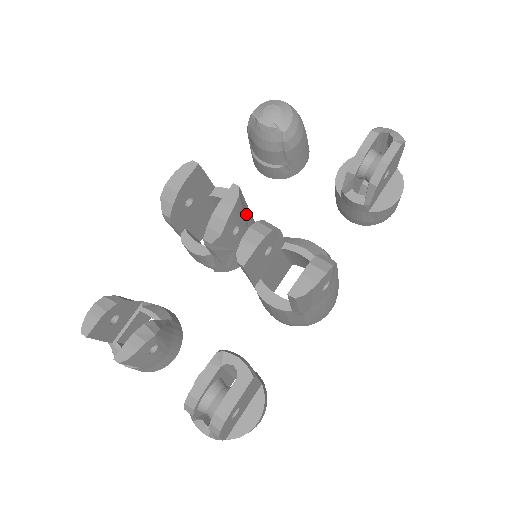
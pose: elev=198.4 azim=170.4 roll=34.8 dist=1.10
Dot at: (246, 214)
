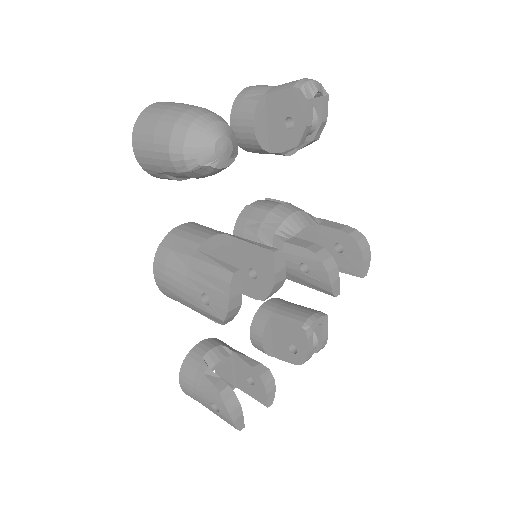
Dot at: occluded
